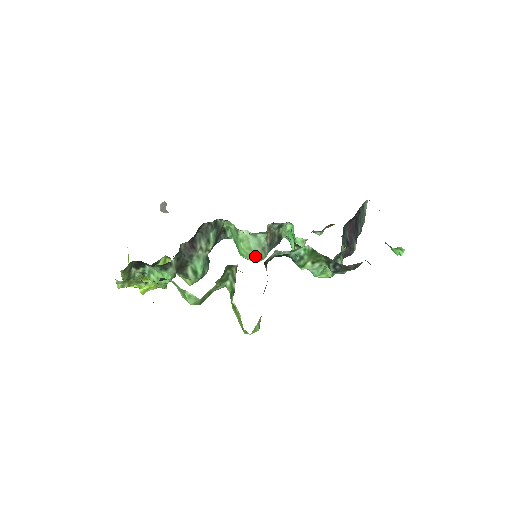
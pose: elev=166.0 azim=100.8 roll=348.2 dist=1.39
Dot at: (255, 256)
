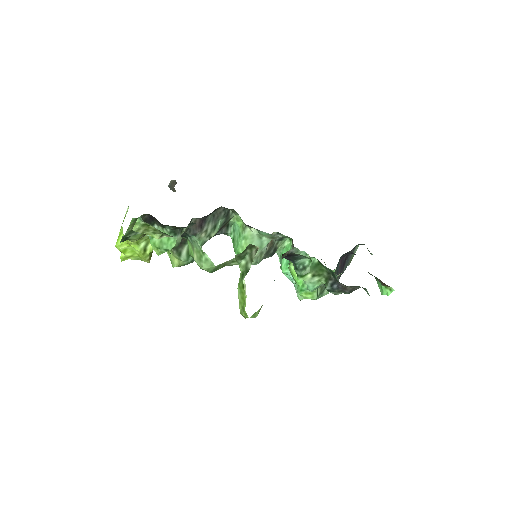
Dot at: occluded
